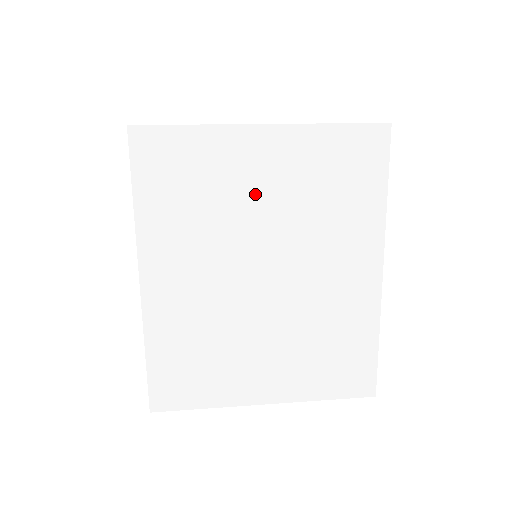
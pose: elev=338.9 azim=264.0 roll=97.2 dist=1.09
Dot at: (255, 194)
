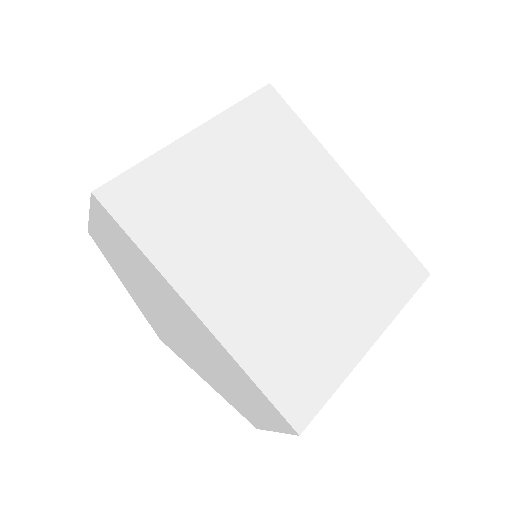
Dot at: (226, 183)
